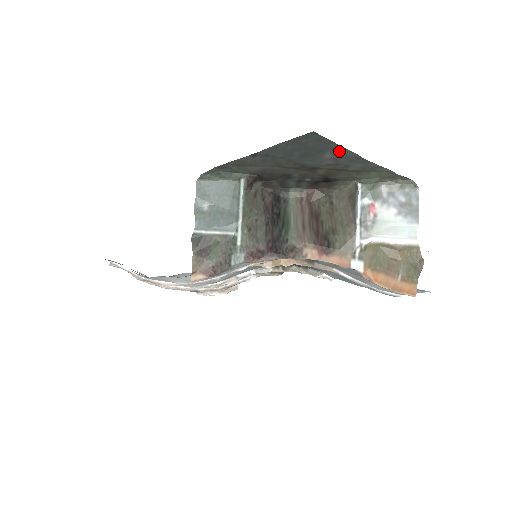
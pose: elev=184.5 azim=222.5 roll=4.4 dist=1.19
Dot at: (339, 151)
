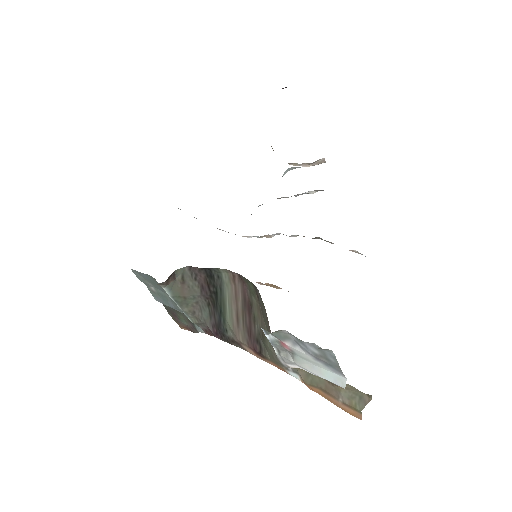
Dot at: occluded
